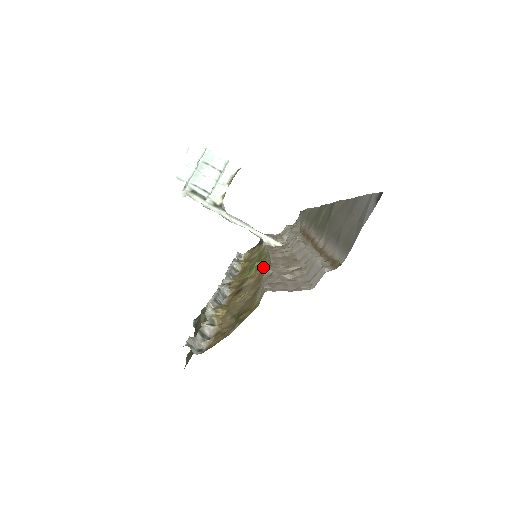
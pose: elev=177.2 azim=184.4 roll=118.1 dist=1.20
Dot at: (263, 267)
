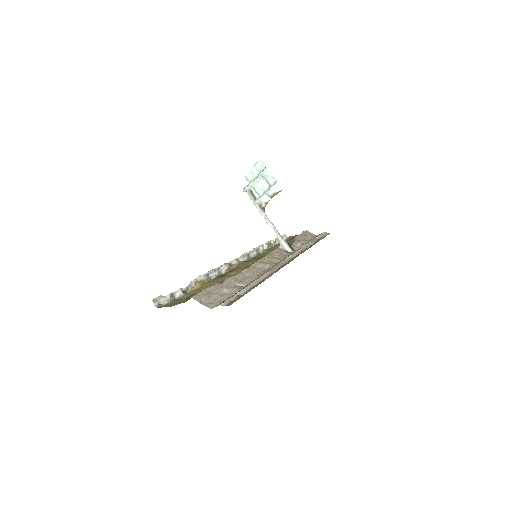
Dot at: occluded
